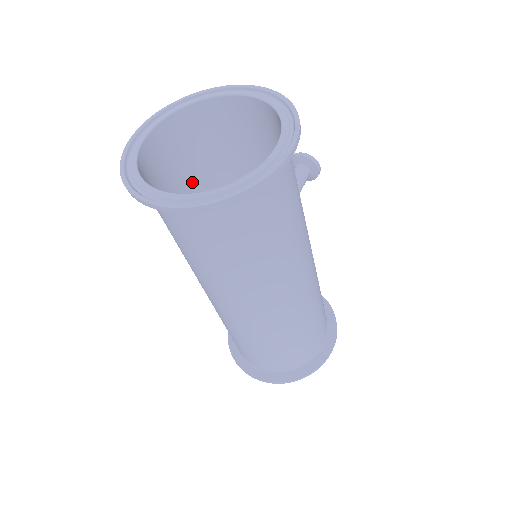
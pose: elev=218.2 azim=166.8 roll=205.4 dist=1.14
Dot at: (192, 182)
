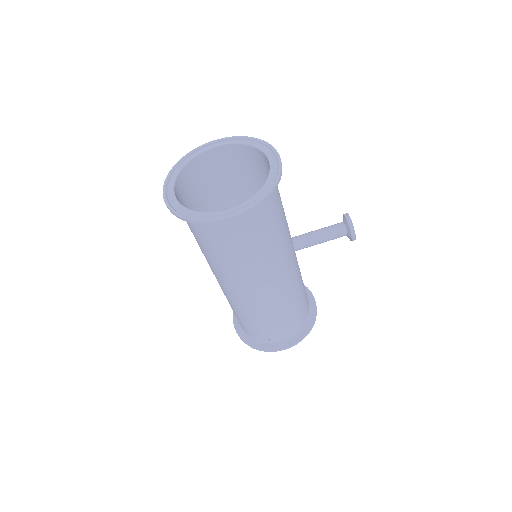
Dot at: (244, 186)
